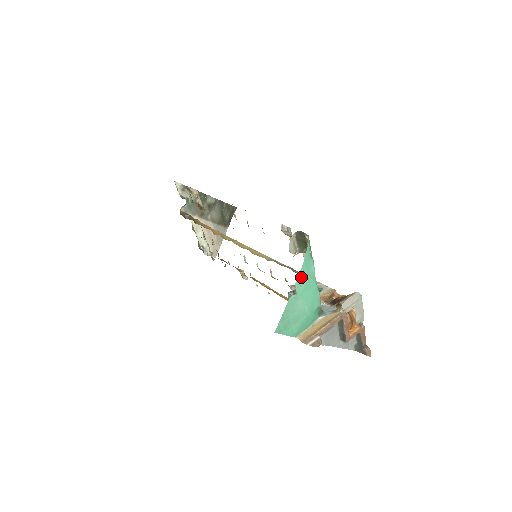
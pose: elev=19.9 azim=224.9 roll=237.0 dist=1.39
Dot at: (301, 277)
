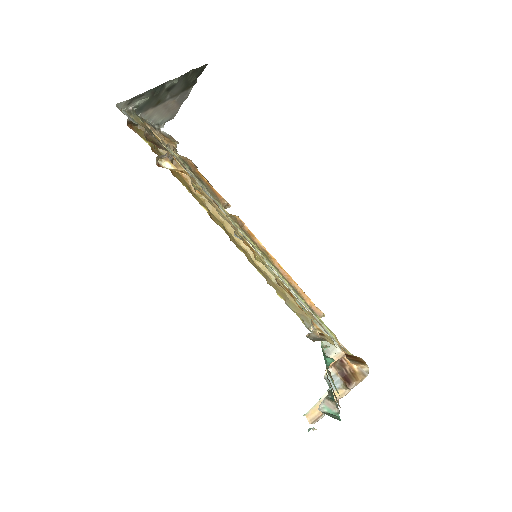
Dot at: occluded
